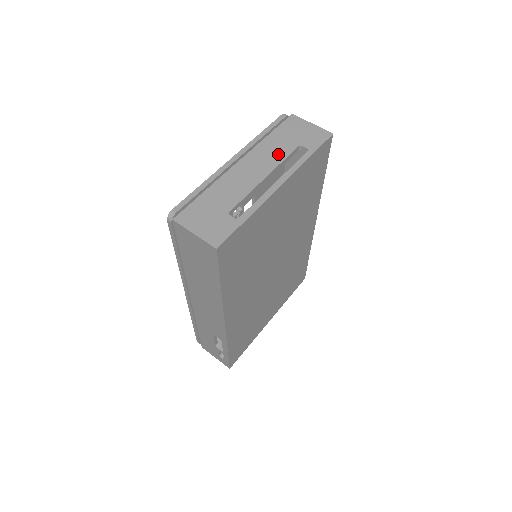
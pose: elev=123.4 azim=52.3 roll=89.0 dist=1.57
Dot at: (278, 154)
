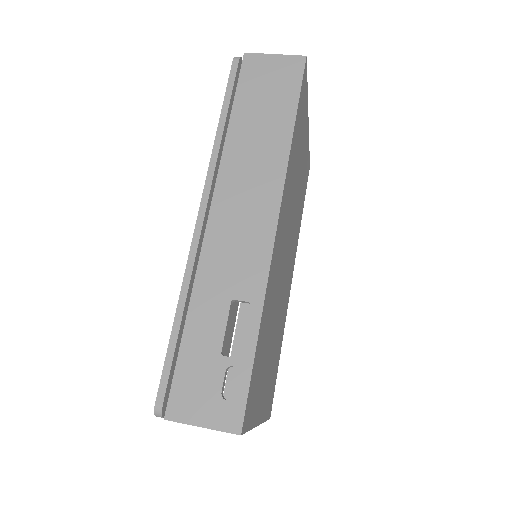
Dot at: occluded
